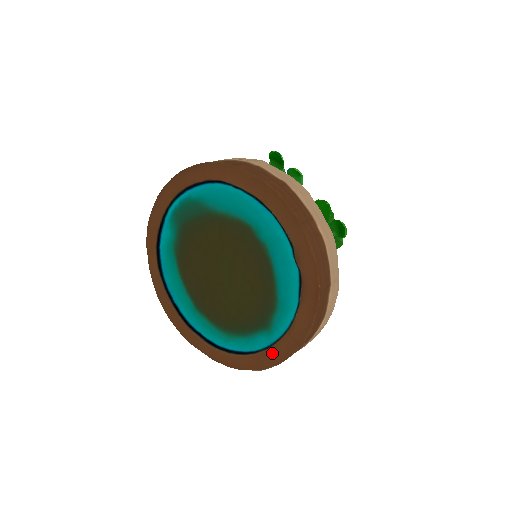
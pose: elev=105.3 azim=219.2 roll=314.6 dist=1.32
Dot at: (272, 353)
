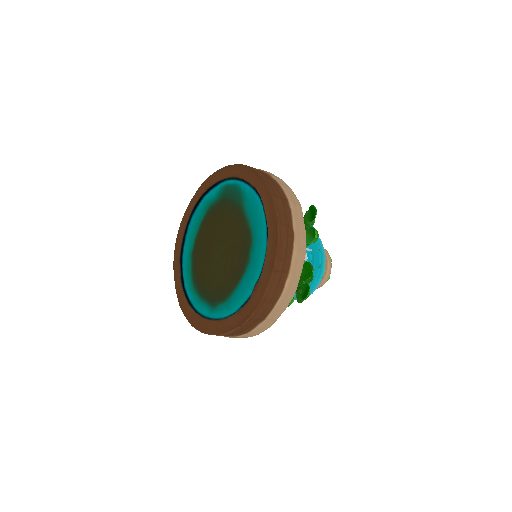
Dot at: (203, 322)
